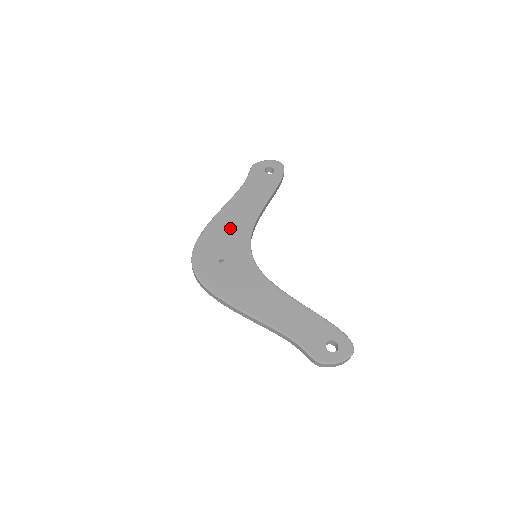
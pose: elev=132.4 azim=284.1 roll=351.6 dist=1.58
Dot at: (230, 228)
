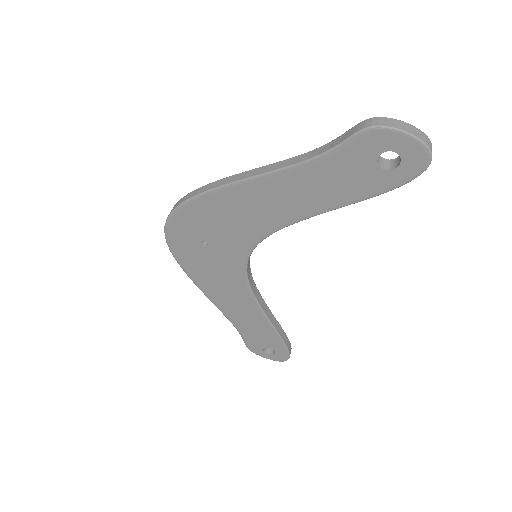
Dot at: (239, 215)
